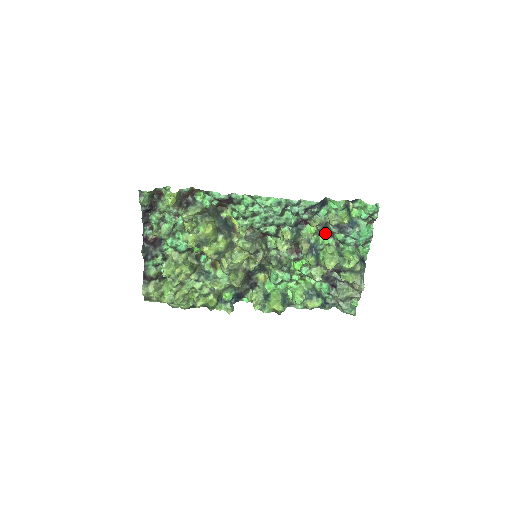
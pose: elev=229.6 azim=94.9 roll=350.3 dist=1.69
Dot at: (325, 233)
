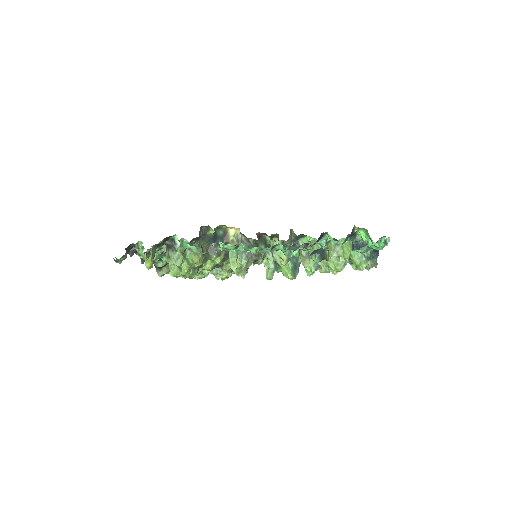
Dot at: occluded
